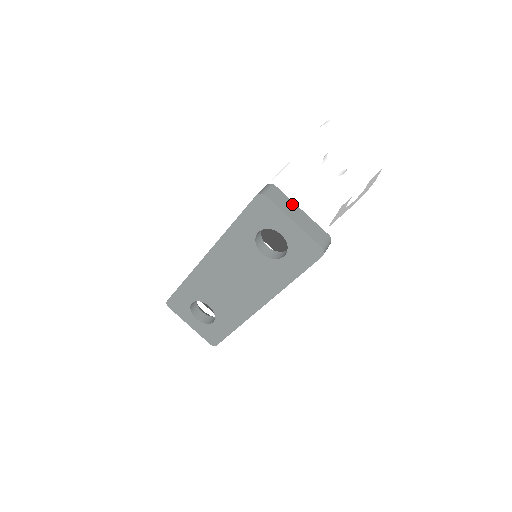
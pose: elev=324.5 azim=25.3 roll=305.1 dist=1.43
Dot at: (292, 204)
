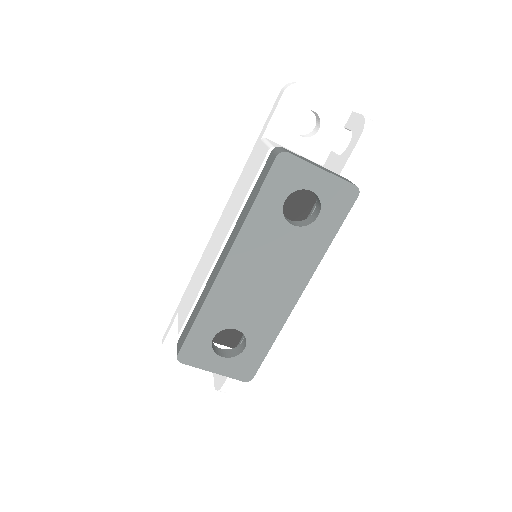
Dot at: (306, 159)
